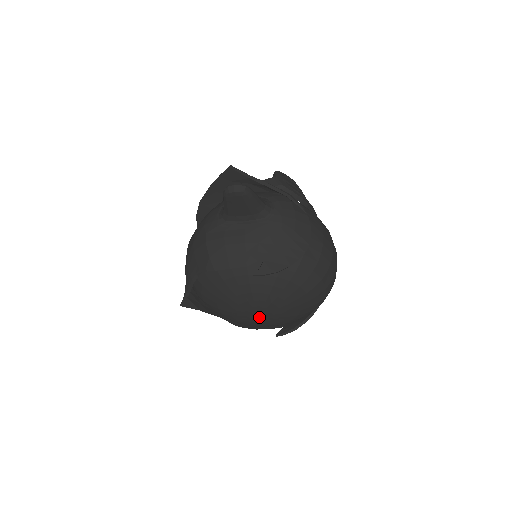
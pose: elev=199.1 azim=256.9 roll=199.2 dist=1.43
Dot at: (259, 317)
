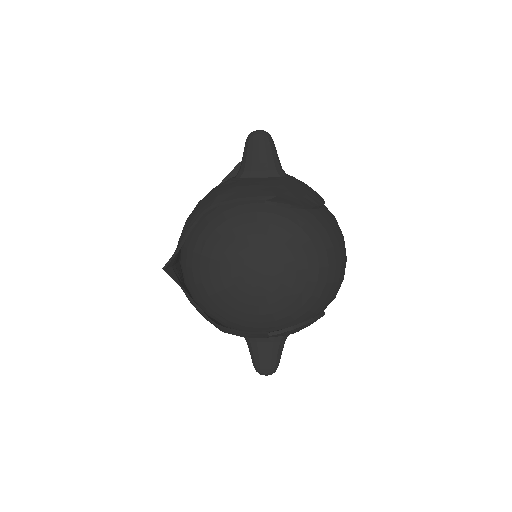
Dot at: (257, 279)
